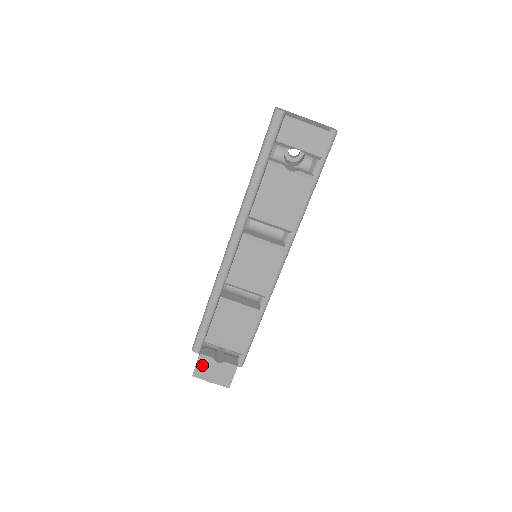
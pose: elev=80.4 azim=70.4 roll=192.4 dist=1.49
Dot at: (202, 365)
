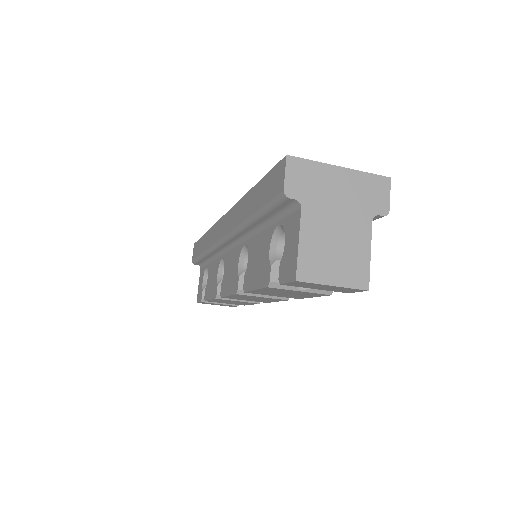
Dot at: occluded
